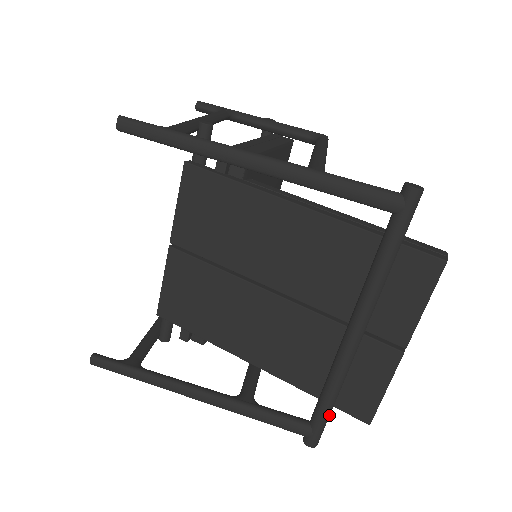
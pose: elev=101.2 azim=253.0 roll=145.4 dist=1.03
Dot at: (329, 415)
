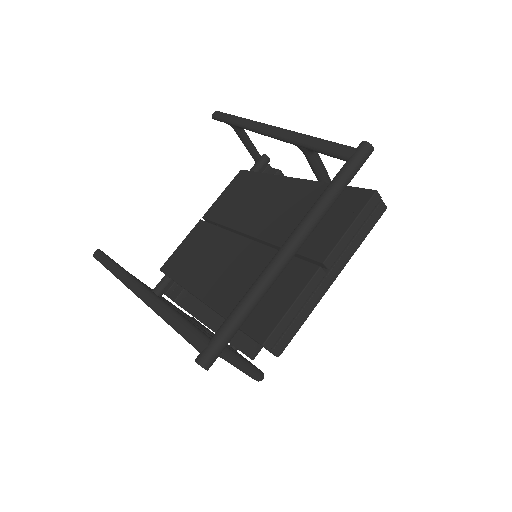
Dot at: (232, 330)
